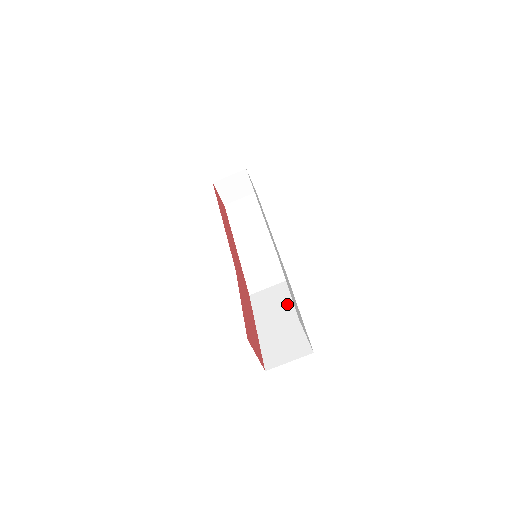
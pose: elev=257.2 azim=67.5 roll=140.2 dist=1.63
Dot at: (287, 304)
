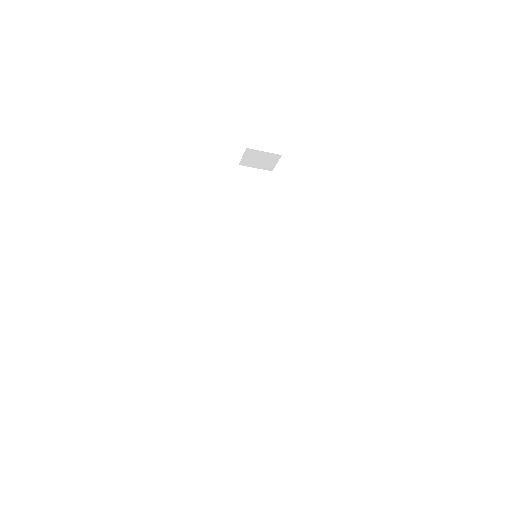
Dot at: (261, 312)
